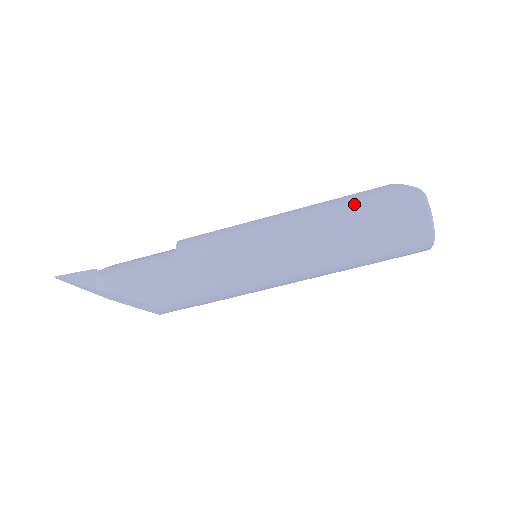
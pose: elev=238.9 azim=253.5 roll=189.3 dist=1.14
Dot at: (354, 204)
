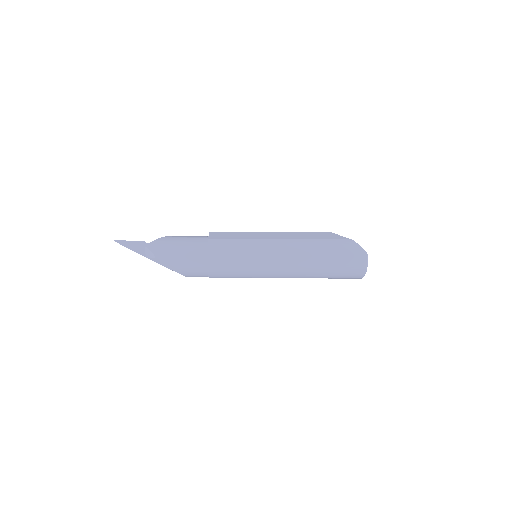
Dot at: (327, 250)
